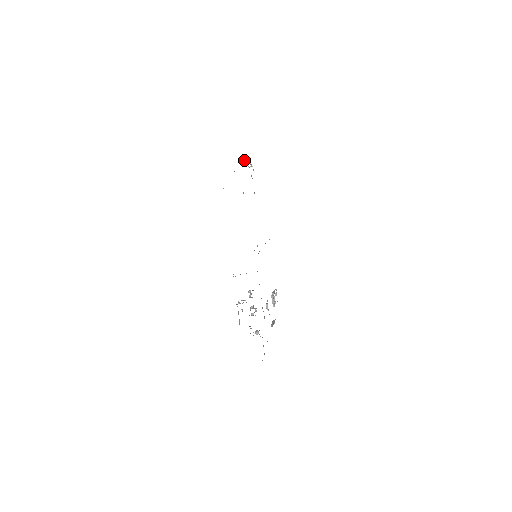
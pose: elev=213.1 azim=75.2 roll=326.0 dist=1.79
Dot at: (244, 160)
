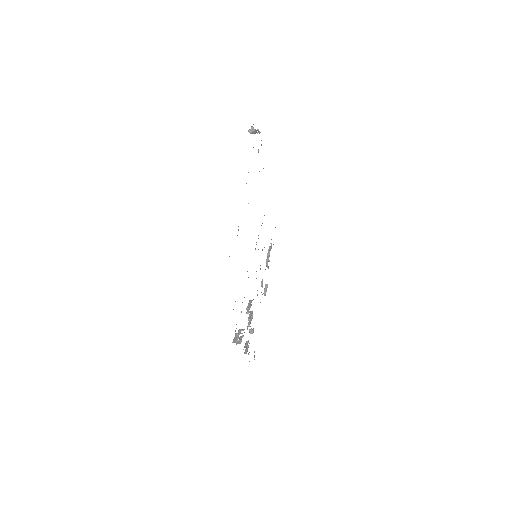
Dot at: (251, 133)
